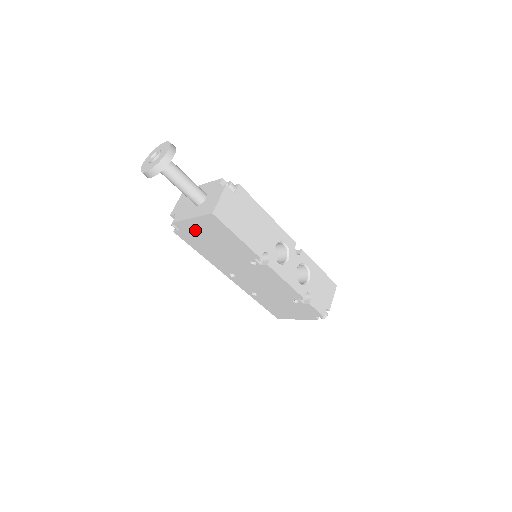
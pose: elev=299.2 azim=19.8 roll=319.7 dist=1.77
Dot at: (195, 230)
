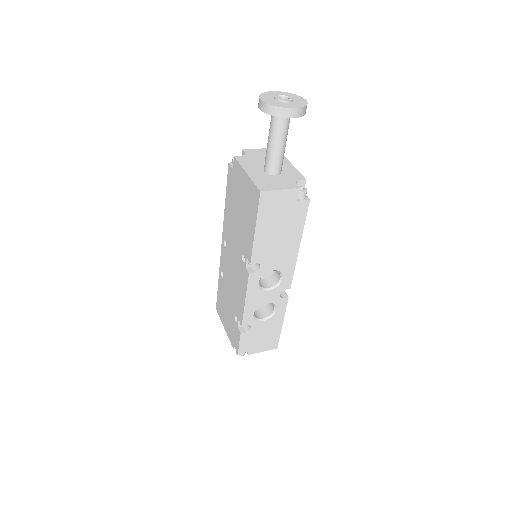
Dot at: (240, 183)
